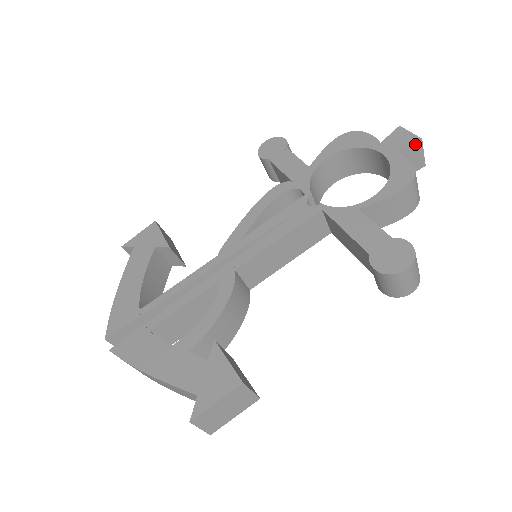
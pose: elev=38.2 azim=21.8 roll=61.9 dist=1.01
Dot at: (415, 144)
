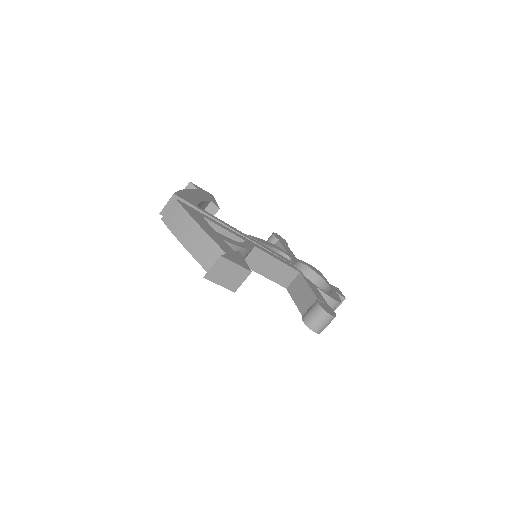
Dot at: (342, 297)
